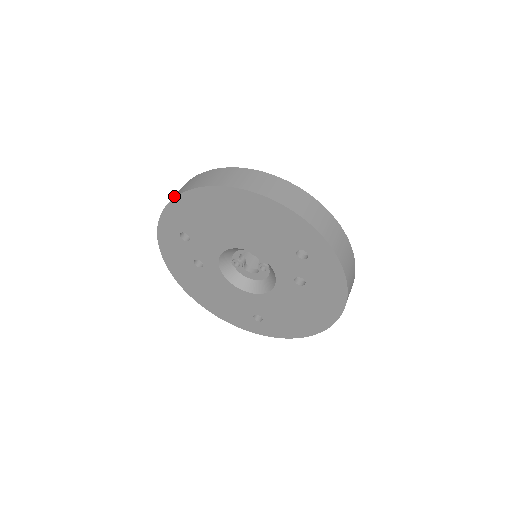
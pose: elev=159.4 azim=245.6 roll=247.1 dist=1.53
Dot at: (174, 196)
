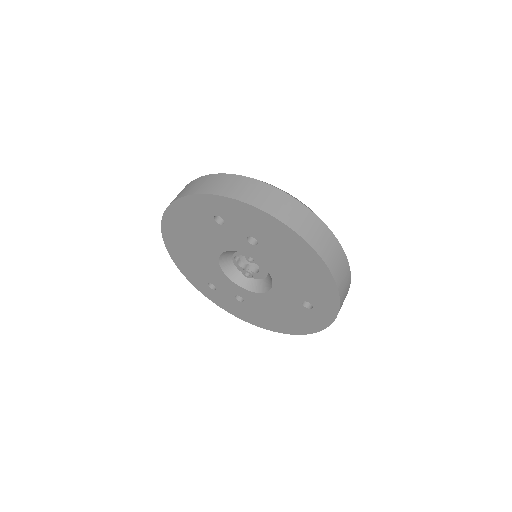
Dot at: occluded
